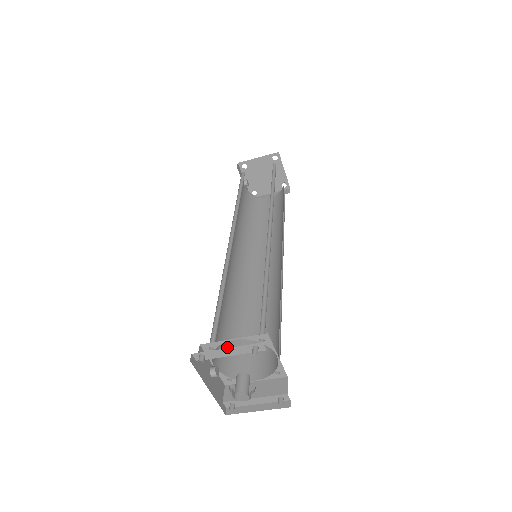
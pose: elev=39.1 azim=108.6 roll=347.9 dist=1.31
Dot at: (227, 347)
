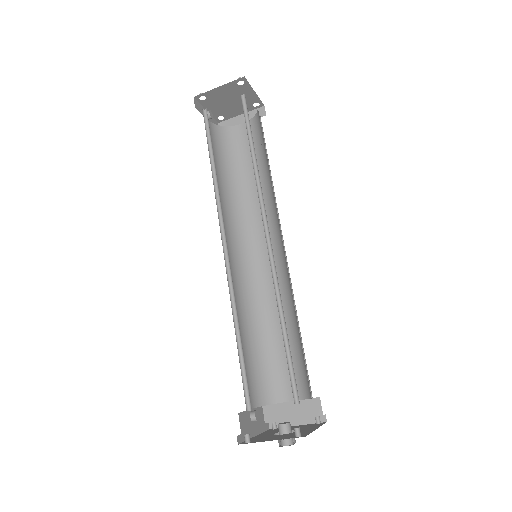
Dot at: (255, 374)
